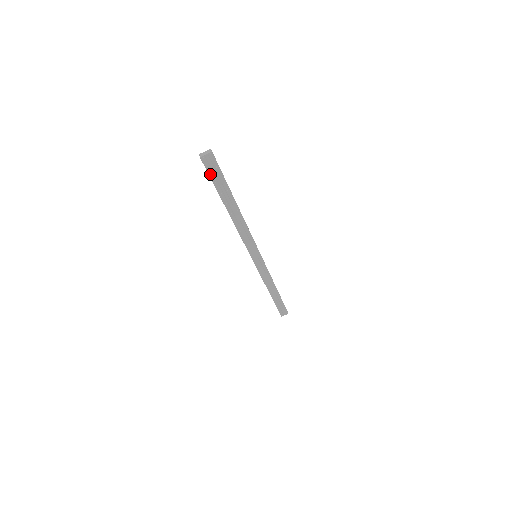
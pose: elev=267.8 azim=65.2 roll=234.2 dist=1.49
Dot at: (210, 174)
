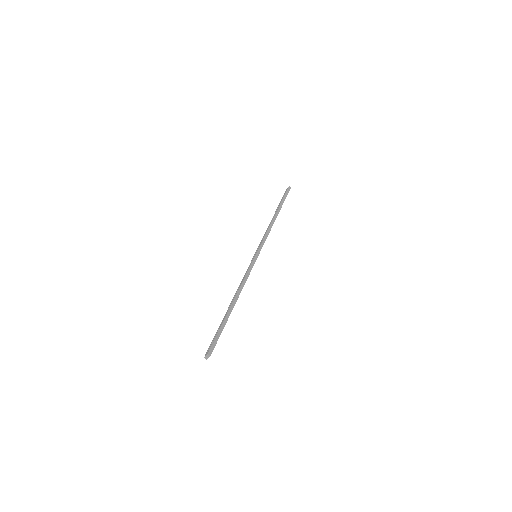
Dot at: occluded
